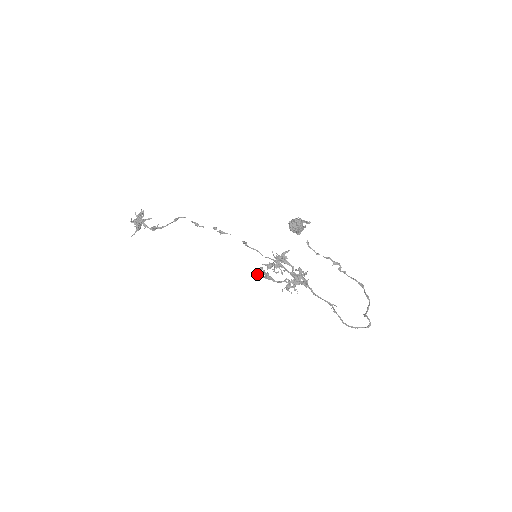
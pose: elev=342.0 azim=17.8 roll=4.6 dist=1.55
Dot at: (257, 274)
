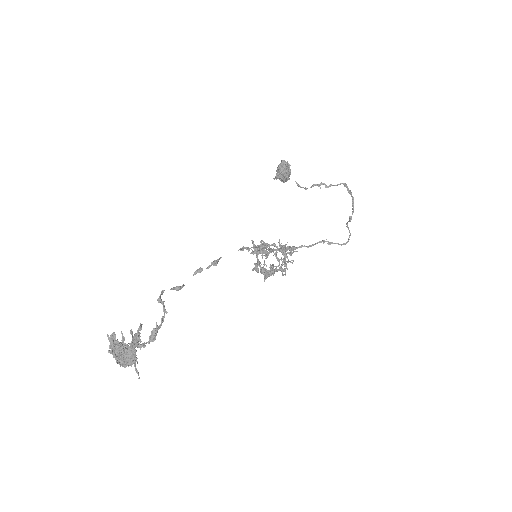
Dot at: (264, 278)
